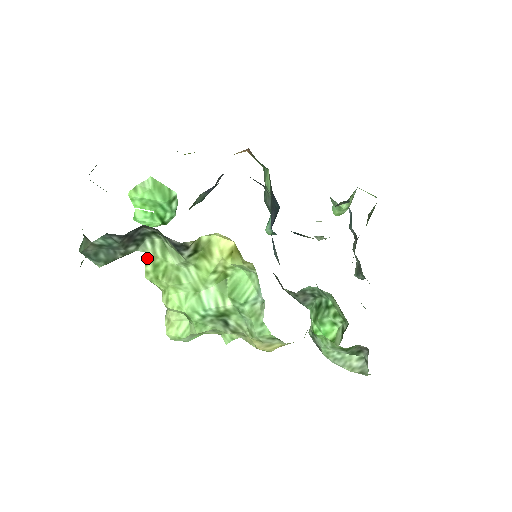
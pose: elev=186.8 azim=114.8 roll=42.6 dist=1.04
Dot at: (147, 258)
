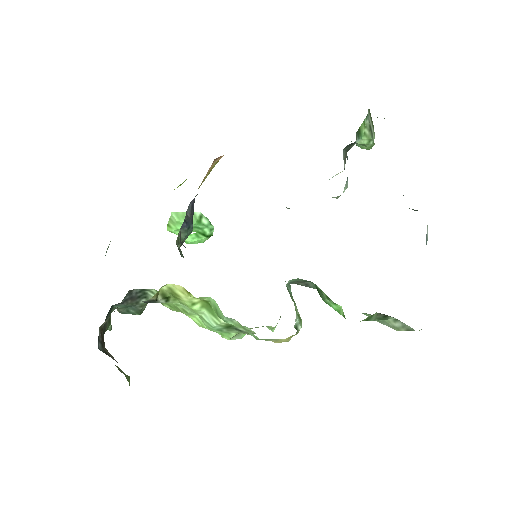
Dot at: occluded
